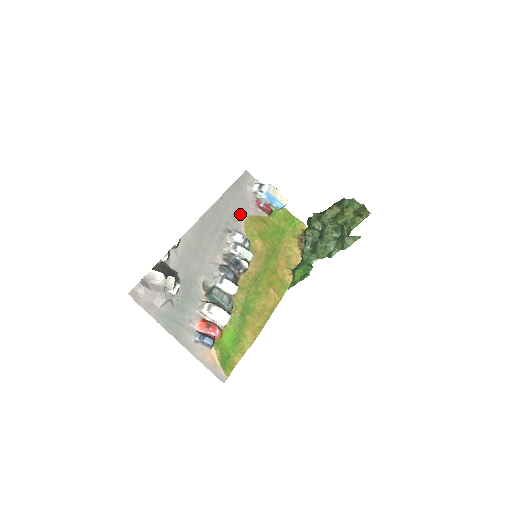
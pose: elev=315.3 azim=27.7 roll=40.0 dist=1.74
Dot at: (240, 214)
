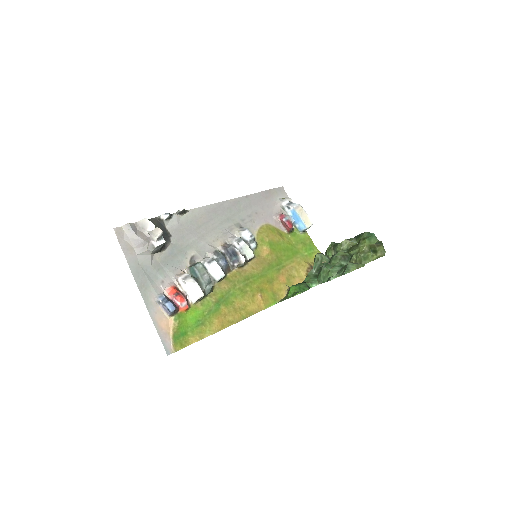
Dot at: (259, 218)
